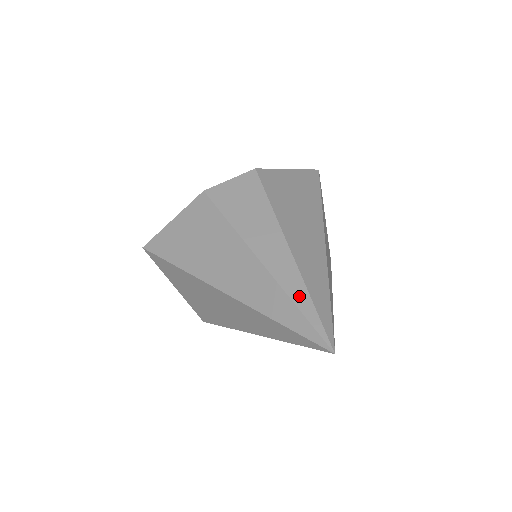
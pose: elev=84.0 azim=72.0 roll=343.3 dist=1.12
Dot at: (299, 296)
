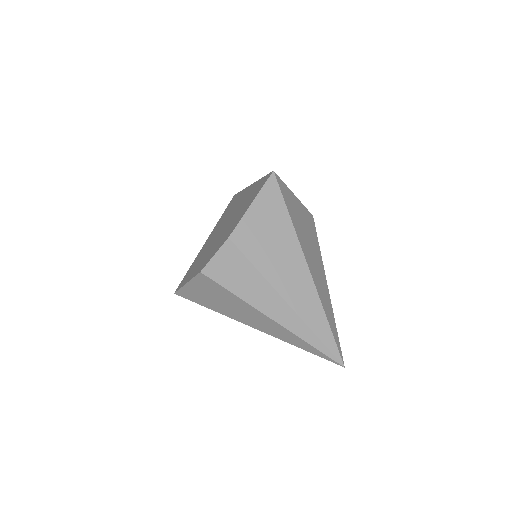
Dot at: (308, 337)
